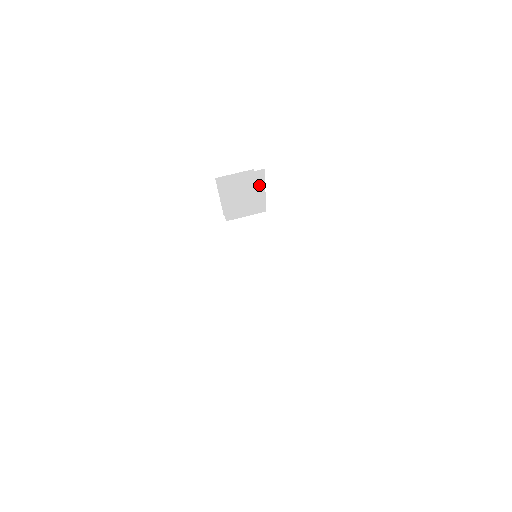
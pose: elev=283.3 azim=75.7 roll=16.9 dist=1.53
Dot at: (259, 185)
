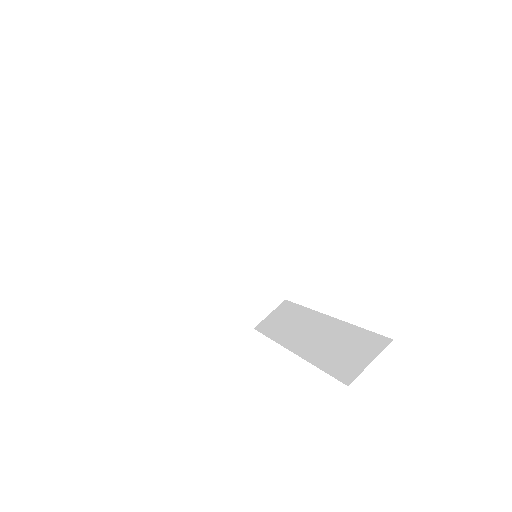
Dot at: (201, 173)
